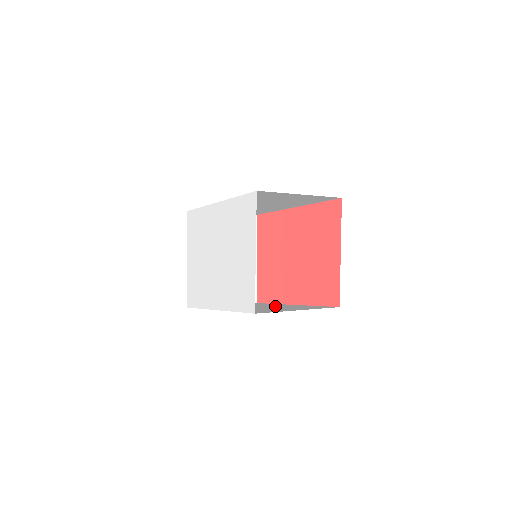
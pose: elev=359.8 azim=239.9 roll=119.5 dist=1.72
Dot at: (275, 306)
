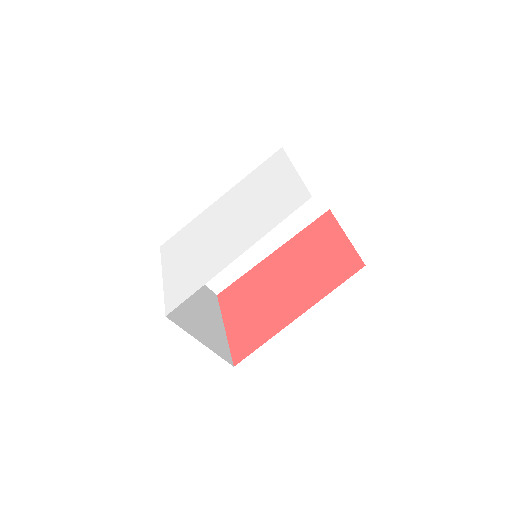
Dot at: occluded
